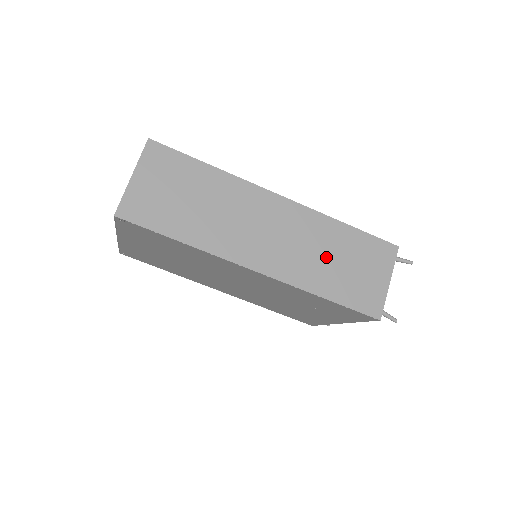
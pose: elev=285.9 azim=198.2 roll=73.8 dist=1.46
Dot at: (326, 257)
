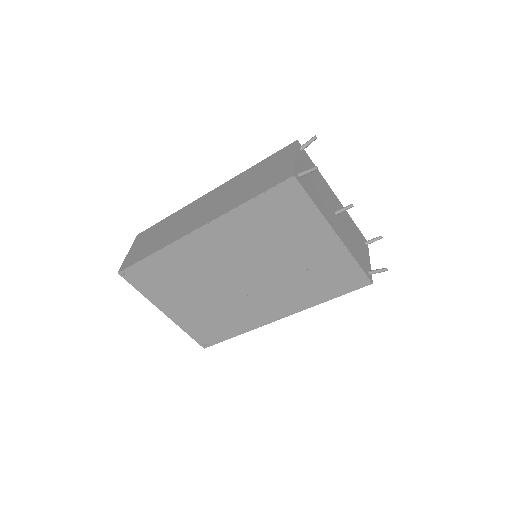
Dot at: (243, 187)
